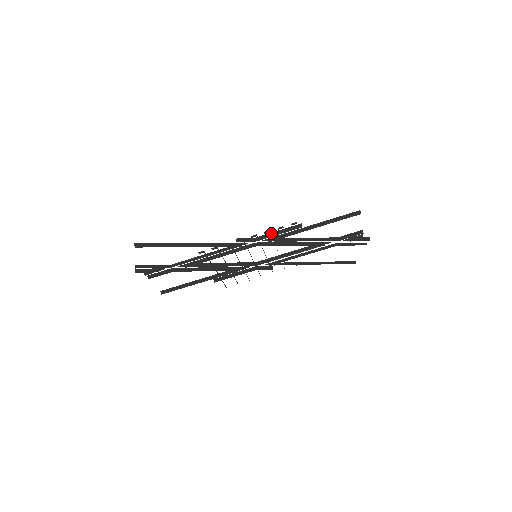
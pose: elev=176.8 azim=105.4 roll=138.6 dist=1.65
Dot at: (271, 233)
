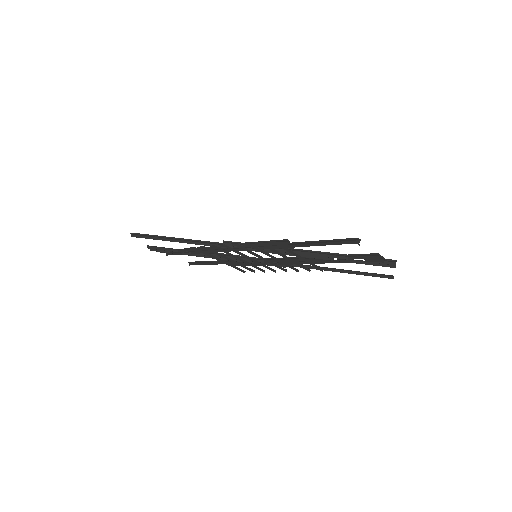
Dot at: occluded
